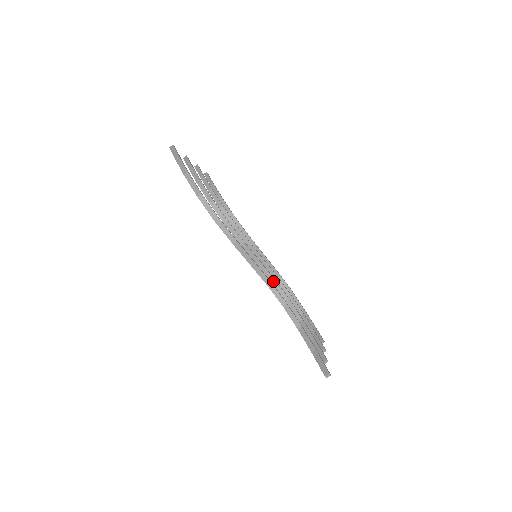
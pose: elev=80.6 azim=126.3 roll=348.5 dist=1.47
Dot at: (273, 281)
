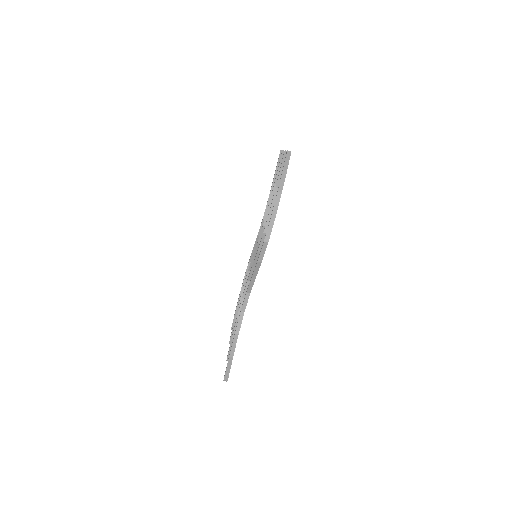
Dot at: (249, 281)
